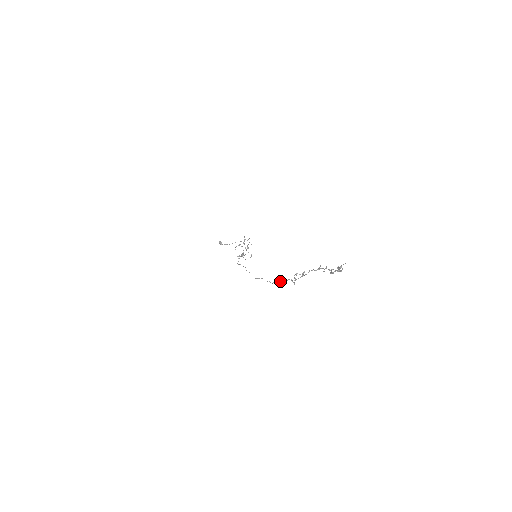
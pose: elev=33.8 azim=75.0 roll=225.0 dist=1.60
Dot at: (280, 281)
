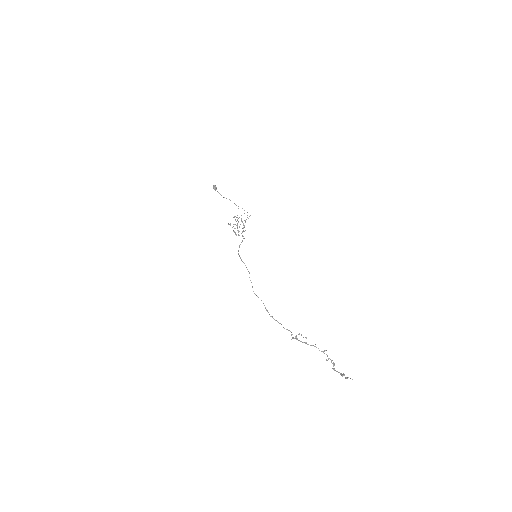
Dot at: occluded
